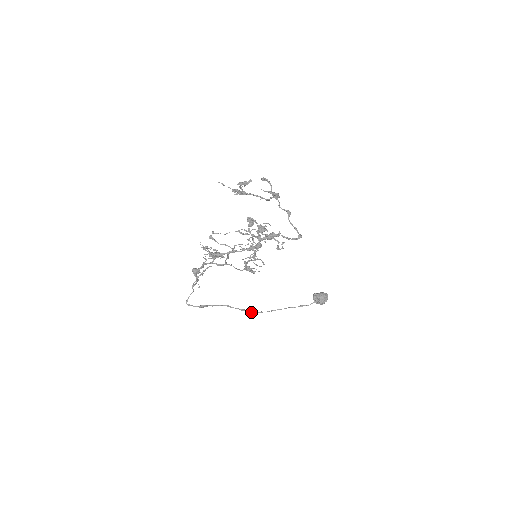
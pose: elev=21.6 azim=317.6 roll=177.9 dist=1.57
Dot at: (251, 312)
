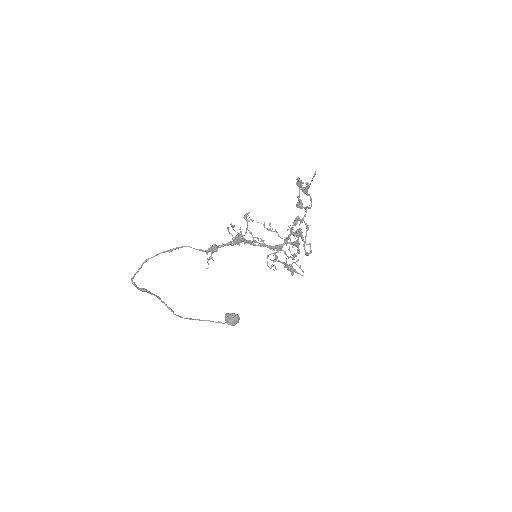
Dot at: (174, 314)
